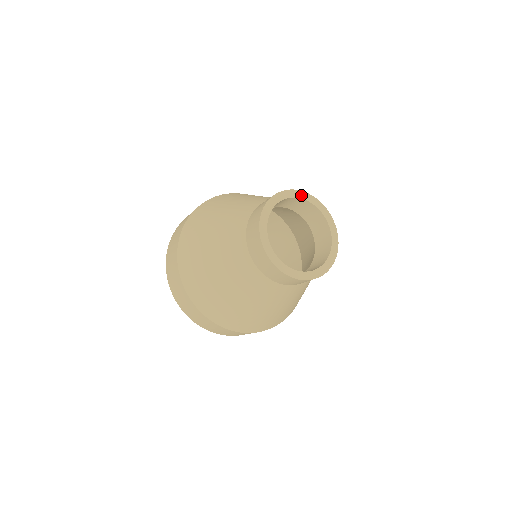
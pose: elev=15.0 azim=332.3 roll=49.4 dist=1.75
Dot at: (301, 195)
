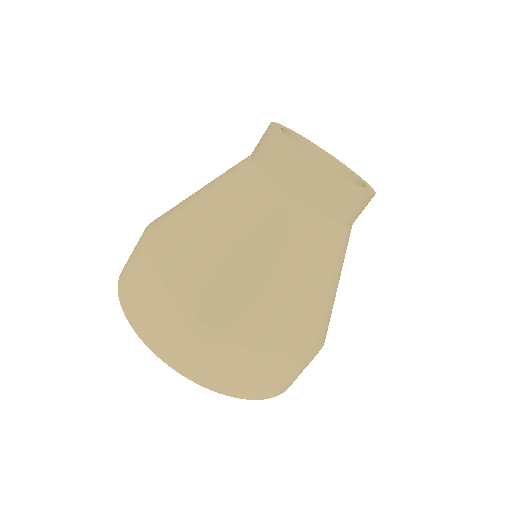
Dot at: (297, 134)
